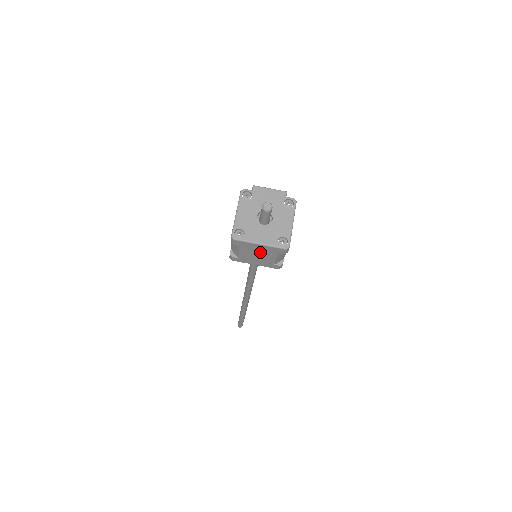
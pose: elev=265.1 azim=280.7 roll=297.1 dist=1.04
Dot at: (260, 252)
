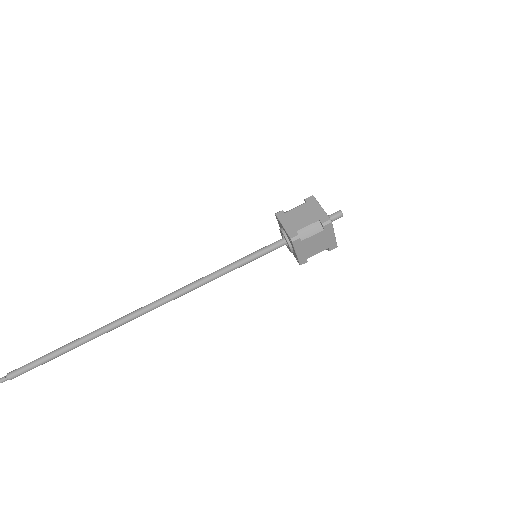
Dot at: (309, 214)
